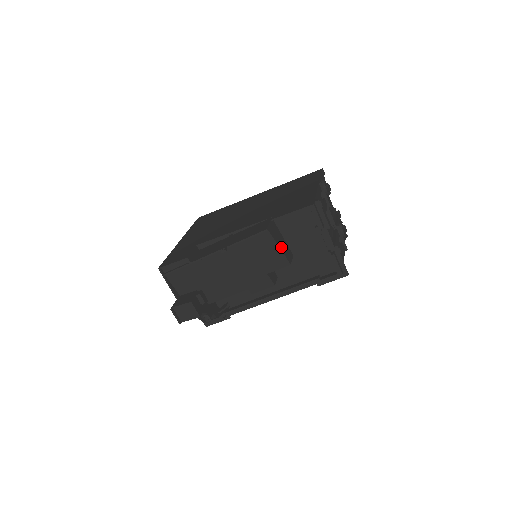
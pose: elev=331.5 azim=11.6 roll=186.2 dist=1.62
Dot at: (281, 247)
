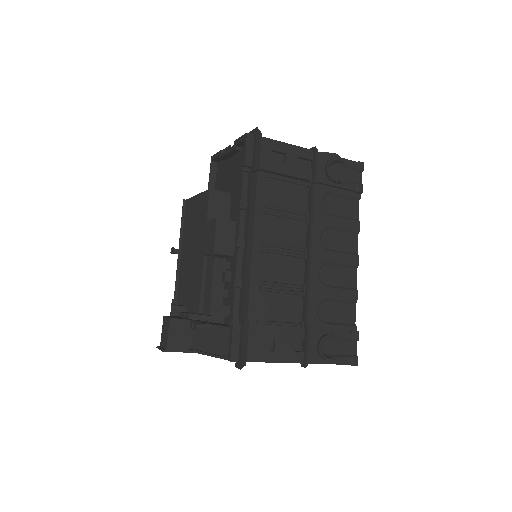
Dot at: occluded
